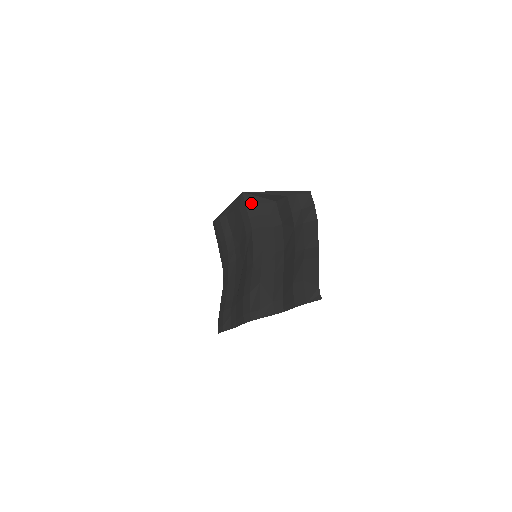
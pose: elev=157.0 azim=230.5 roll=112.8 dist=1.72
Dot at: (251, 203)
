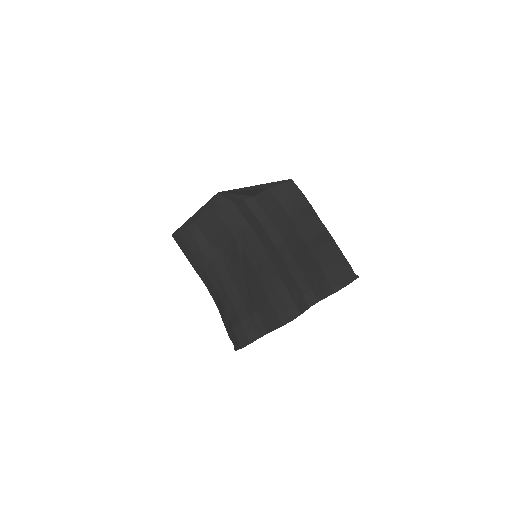
Dot at: (230, 203)
